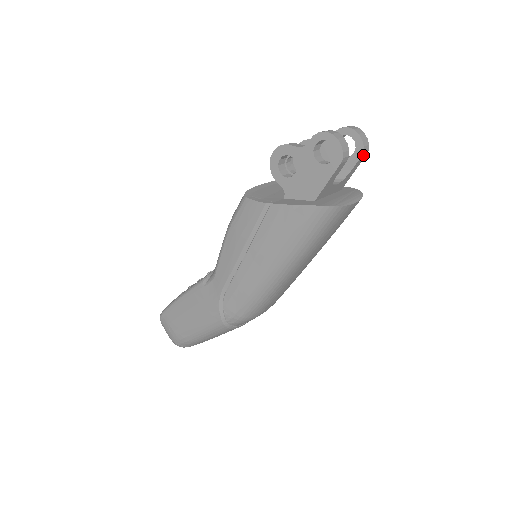
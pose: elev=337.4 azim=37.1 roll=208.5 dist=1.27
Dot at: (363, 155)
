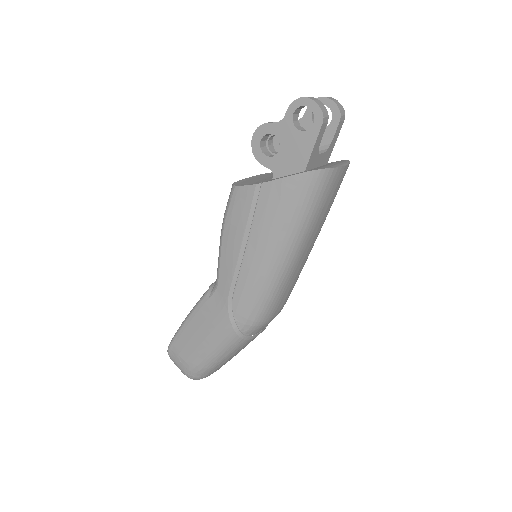
Dot at: (341, 120)
